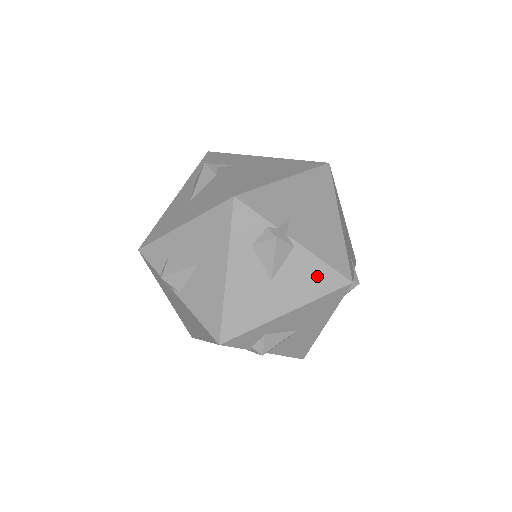
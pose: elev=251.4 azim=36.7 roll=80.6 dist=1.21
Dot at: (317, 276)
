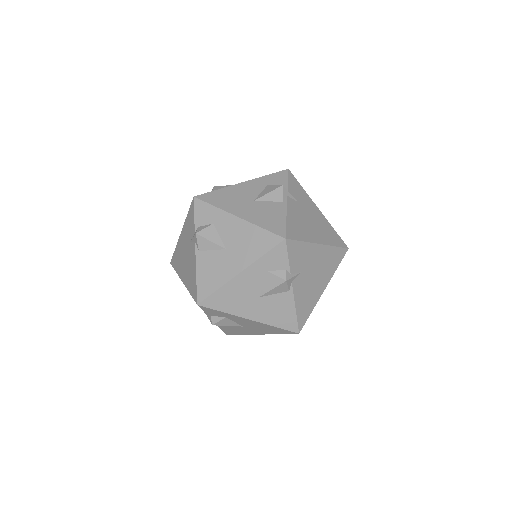
Dot at: (285, 315)
